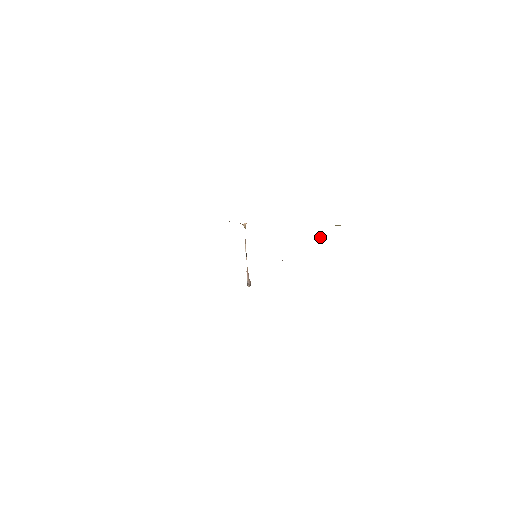
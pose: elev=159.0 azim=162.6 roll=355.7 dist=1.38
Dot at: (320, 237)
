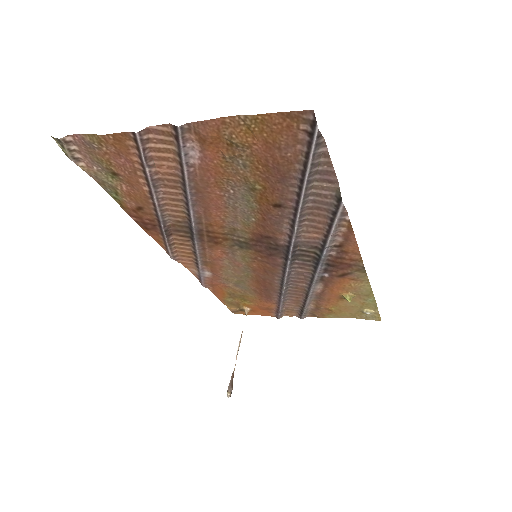
Dot at: (343, 293)
